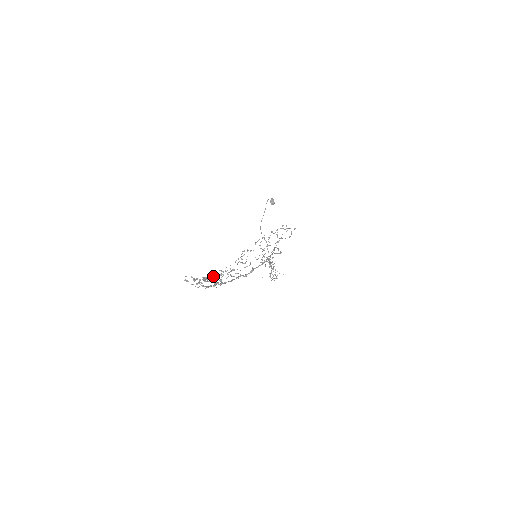
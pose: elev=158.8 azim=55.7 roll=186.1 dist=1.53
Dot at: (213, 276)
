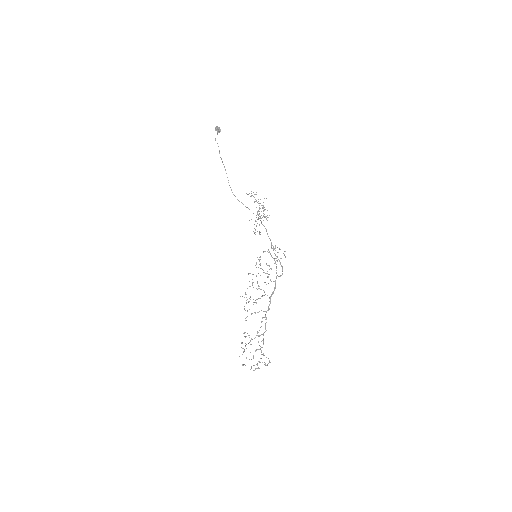
Dot at: occluded
